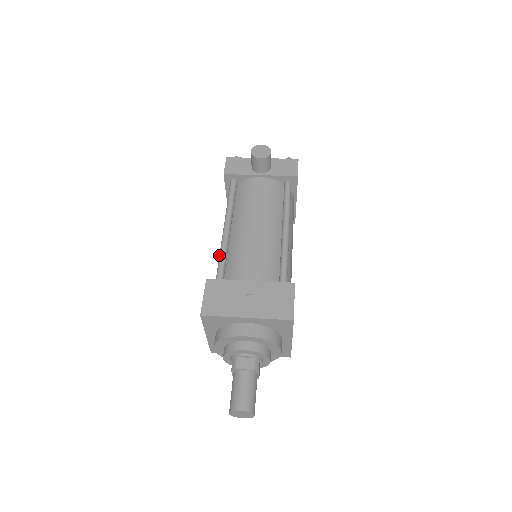
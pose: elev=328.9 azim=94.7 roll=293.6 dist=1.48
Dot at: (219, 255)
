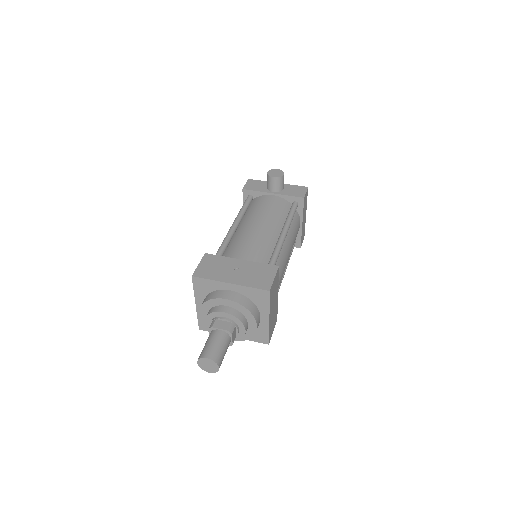
Dot at: (222, 242)
